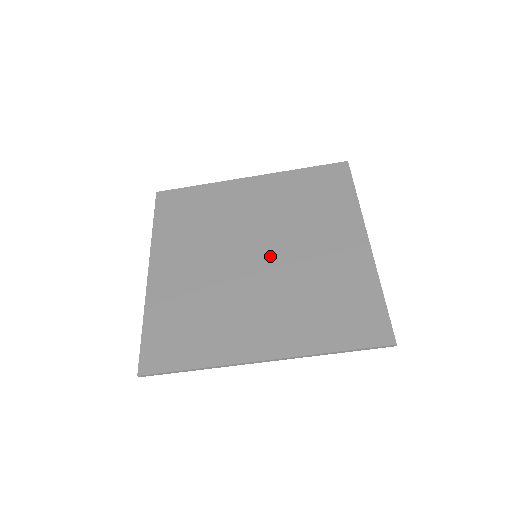
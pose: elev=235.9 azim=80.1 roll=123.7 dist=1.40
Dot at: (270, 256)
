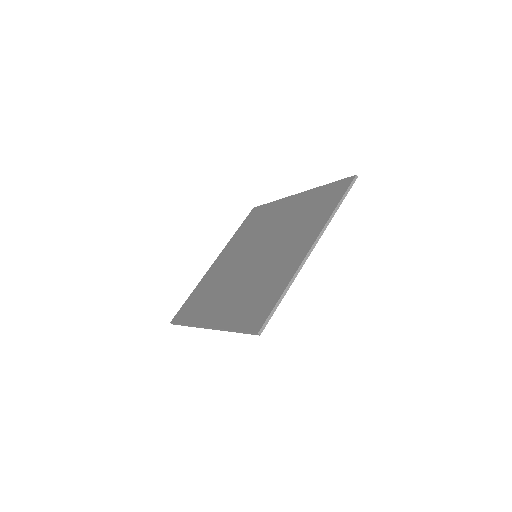
Dot at: (259, 256)
